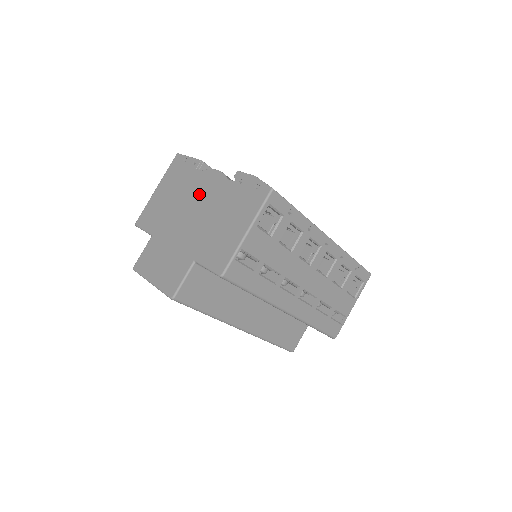
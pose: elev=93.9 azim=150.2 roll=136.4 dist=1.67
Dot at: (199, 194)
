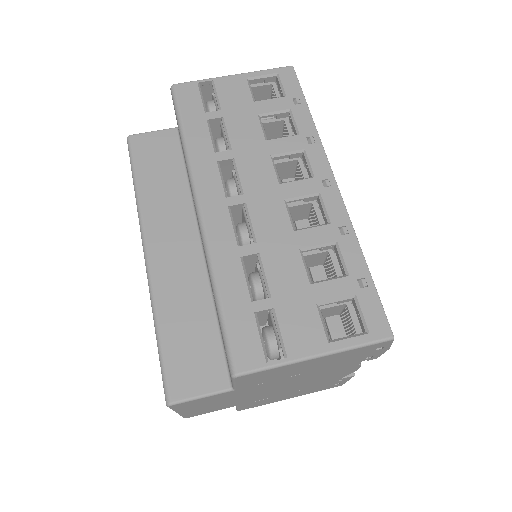
Dot at: occluded
